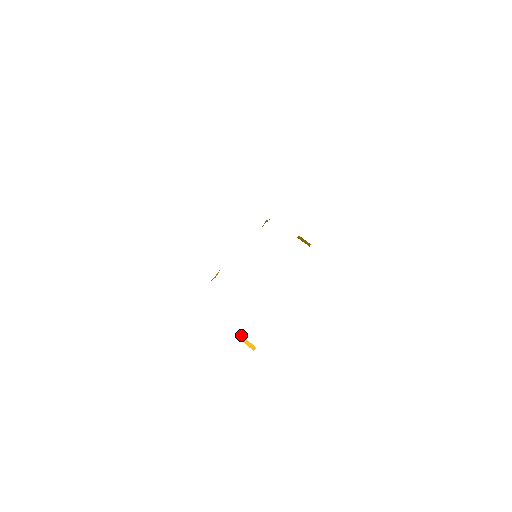
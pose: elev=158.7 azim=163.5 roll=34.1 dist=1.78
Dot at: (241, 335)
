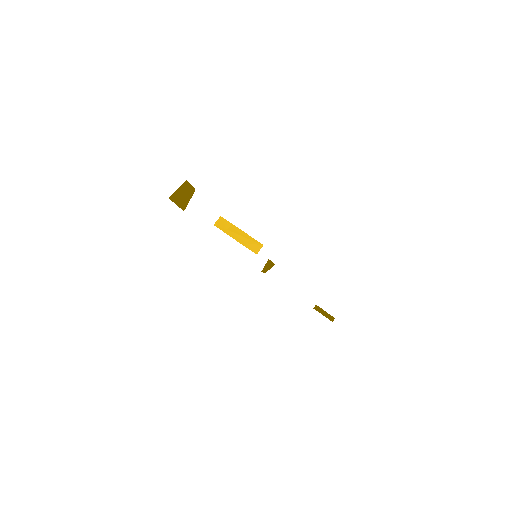
Dot at: (228, 224)
